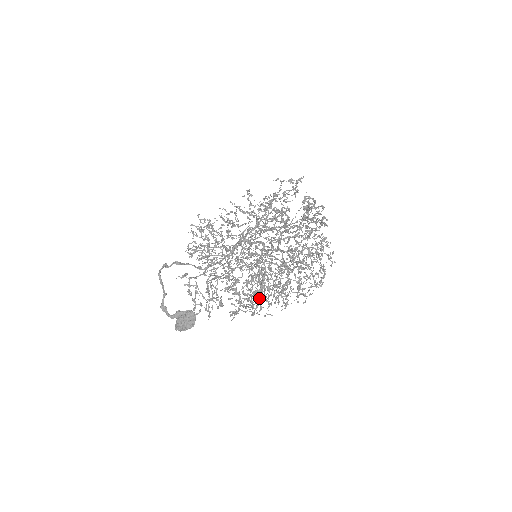
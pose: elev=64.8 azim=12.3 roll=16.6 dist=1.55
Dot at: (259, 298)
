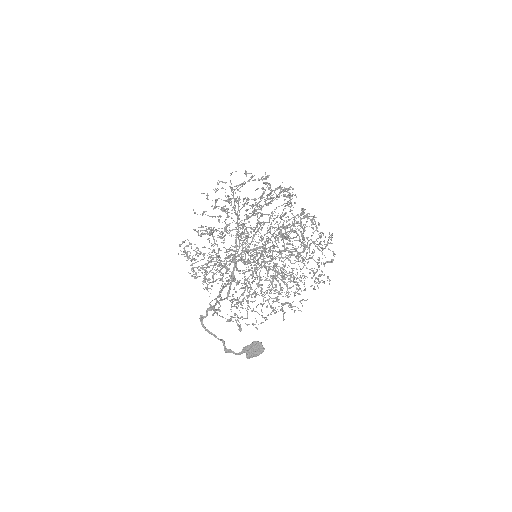
Dot at: (299, 301)
